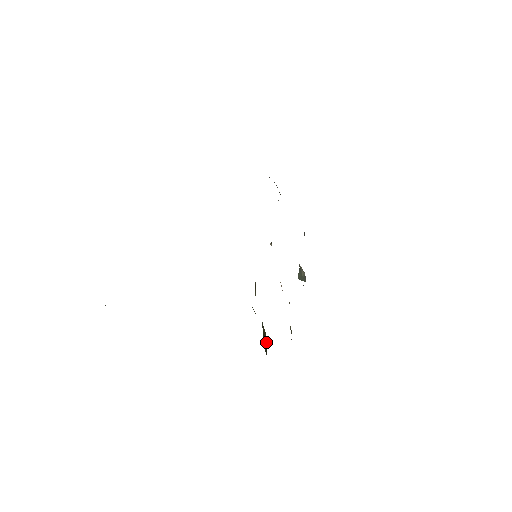
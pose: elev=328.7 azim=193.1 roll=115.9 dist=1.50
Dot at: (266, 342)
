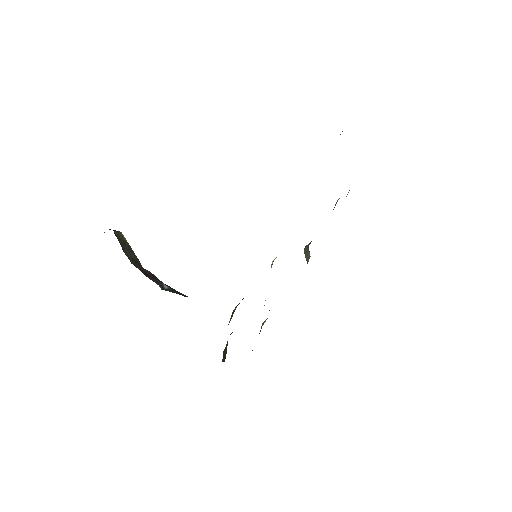
Dot at: (225, 356)
